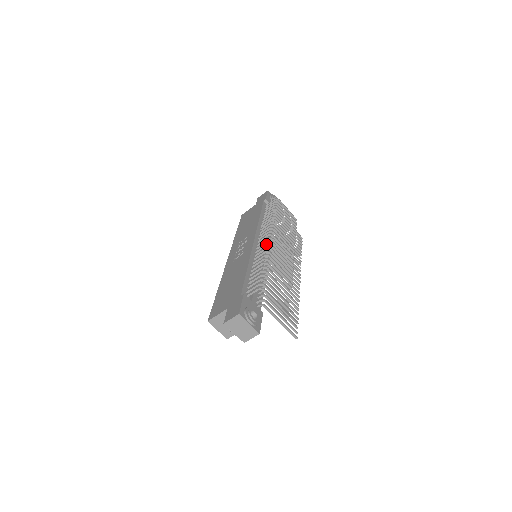
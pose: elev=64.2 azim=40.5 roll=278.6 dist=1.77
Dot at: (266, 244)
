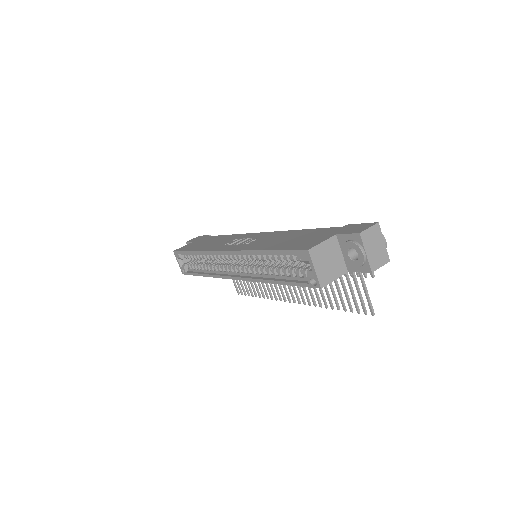
Dot at: occluded
